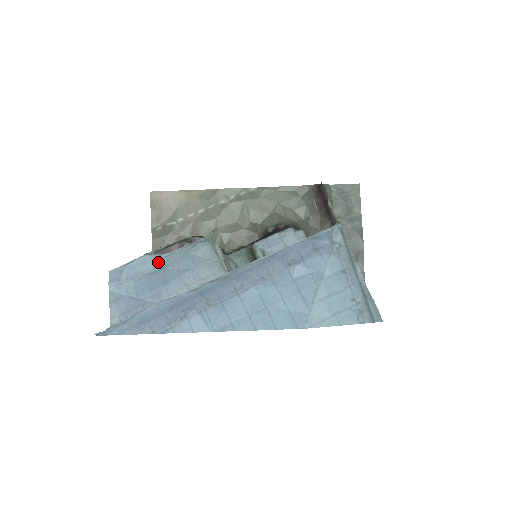
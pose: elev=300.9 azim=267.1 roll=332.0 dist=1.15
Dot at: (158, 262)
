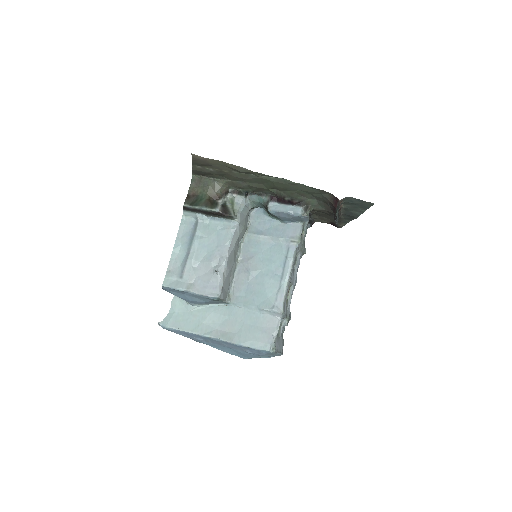
Dot at: (189, 293)
